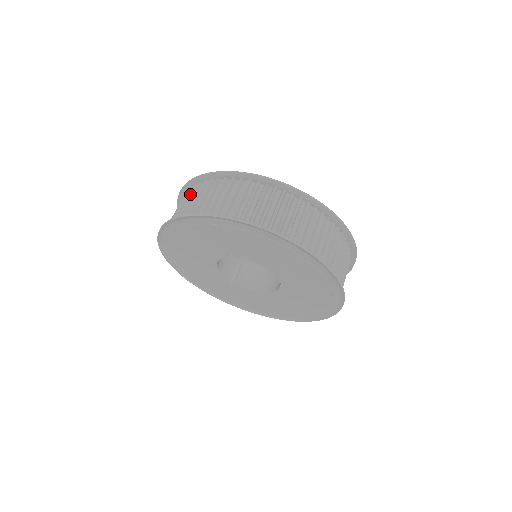
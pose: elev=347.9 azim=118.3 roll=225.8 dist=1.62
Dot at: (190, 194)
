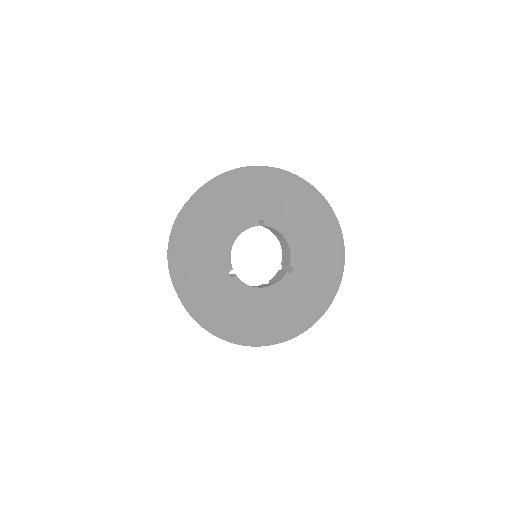
Dot at: occluded
